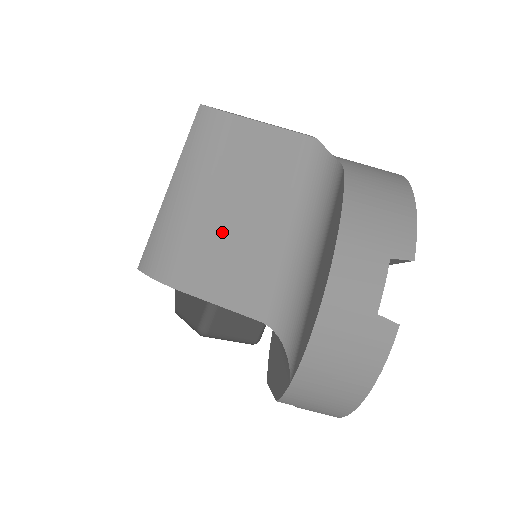
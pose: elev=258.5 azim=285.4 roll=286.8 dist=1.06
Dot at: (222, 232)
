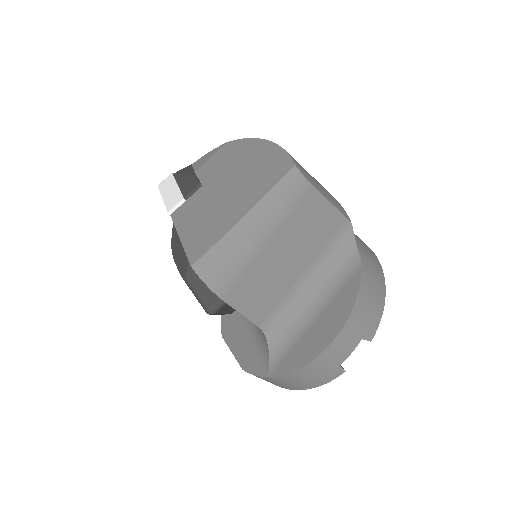
Dot at: (266, 268)
